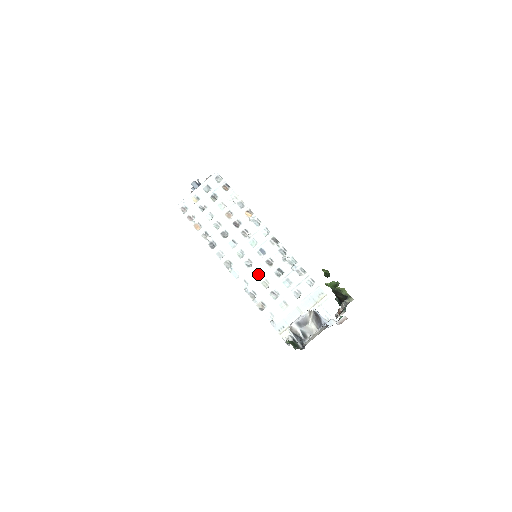
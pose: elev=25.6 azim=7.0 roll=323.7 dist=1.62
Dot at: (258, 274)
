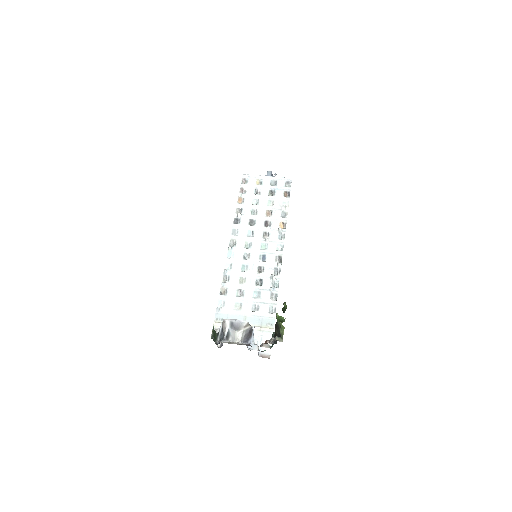
Dot at: (245, 269)
